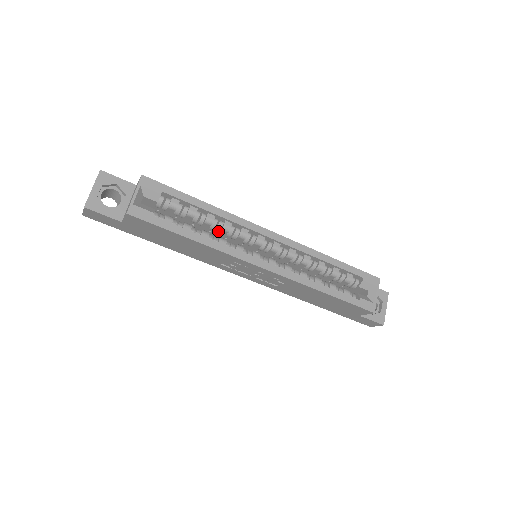
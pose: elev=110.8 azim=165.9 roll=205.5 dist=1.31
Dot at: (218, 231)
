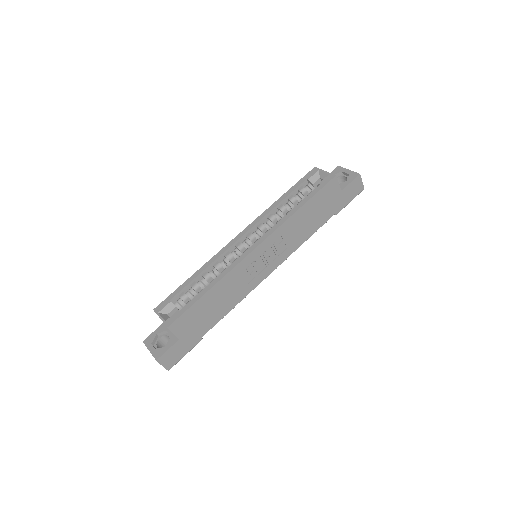
Dot at: (219, 274)
